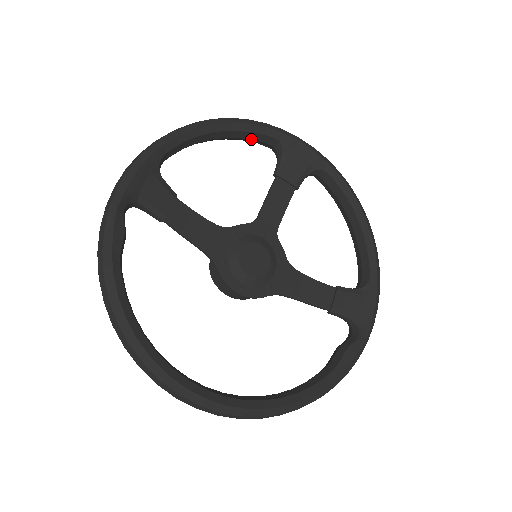
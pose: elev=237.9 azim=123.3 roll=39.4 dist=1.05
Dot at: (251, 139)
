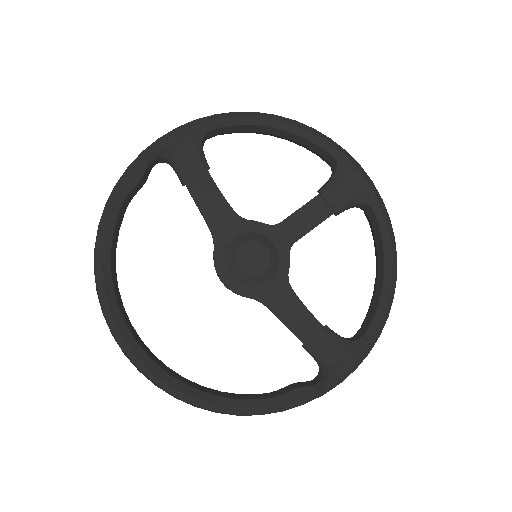
Dot at: (310, 148)
